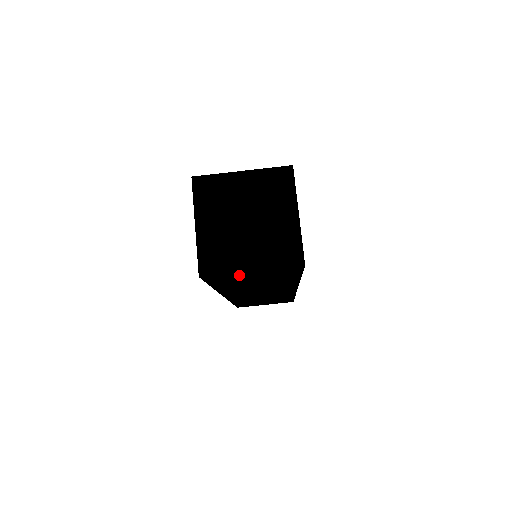
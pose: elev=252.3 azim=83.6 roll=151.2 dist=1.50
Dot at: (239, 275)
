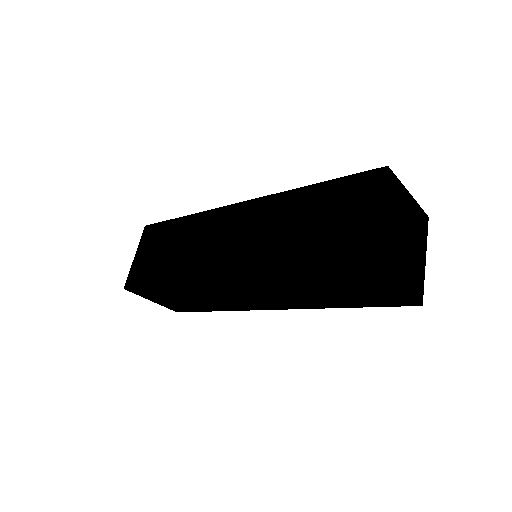
Dot at: (378, 282)
